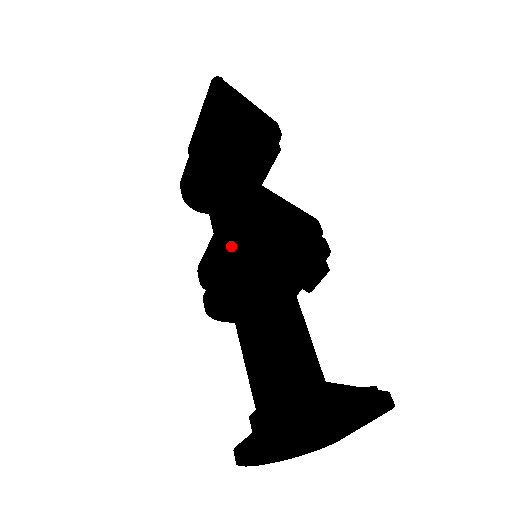
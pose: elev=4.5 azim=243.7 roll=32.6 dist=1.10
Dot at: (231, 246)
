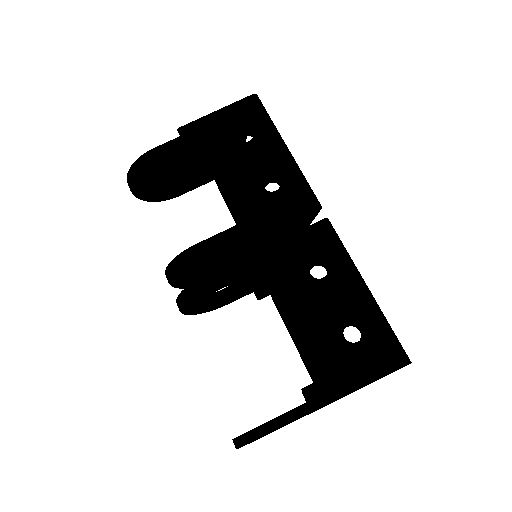
Dot at: (281, 241)
